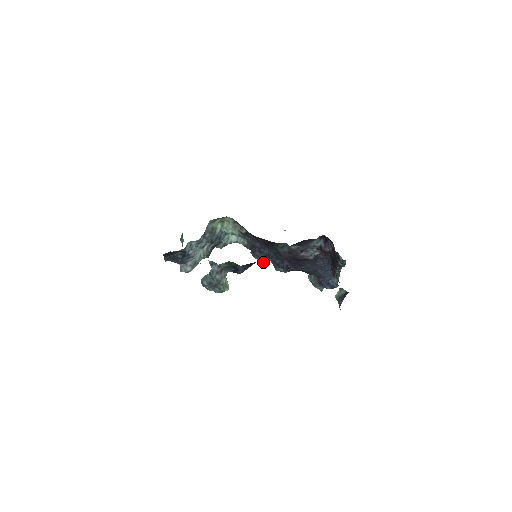
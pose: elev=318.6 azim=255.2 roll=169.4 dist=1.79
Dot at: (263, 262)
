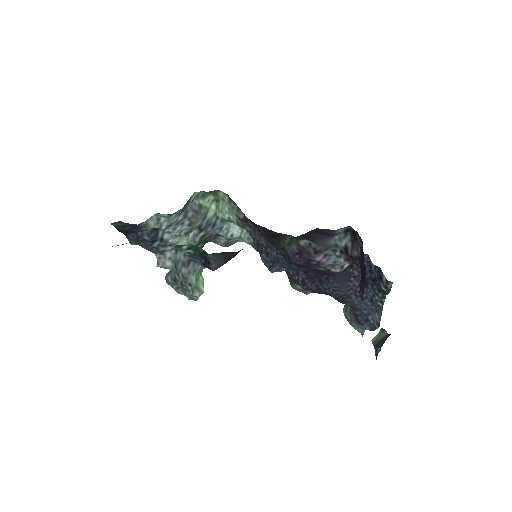
Dot at: (273, 272)
